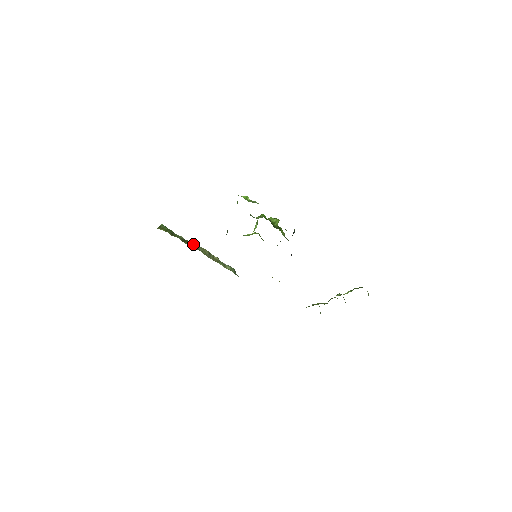
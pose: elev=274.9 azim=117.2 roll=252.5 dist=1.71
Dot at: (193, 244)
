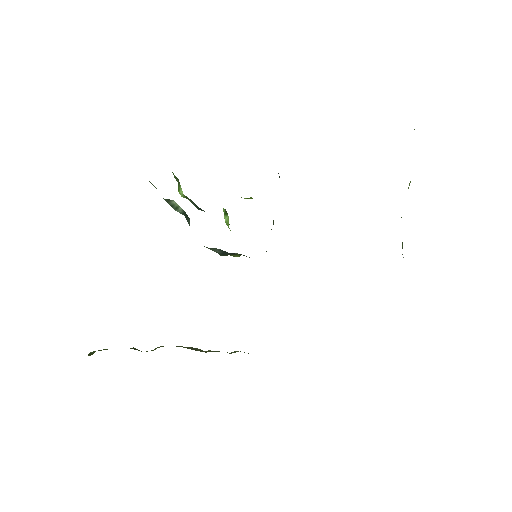
Dot at: (158, 347)
